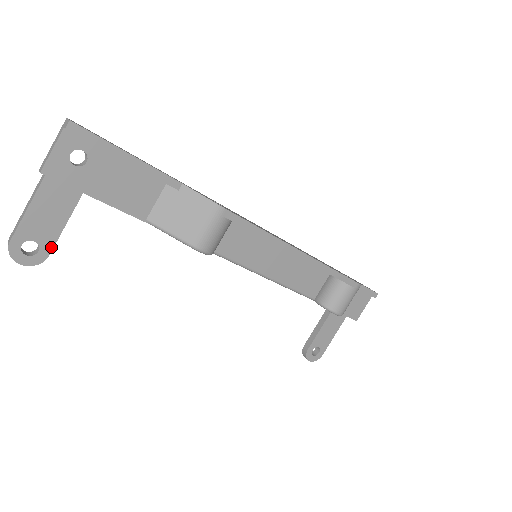
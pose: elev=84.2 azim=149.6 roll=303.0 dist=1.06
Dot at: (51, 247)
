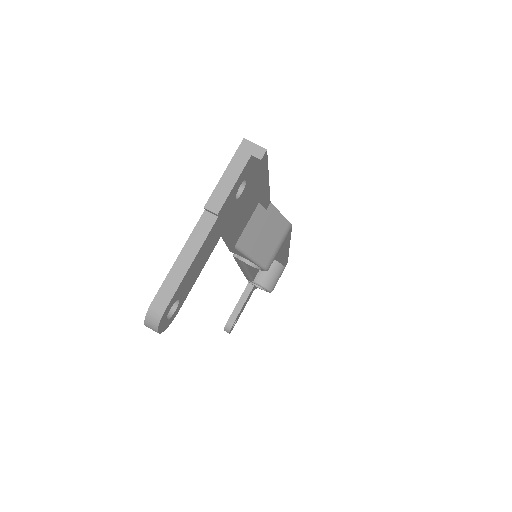
Dot at: (183, 301)
